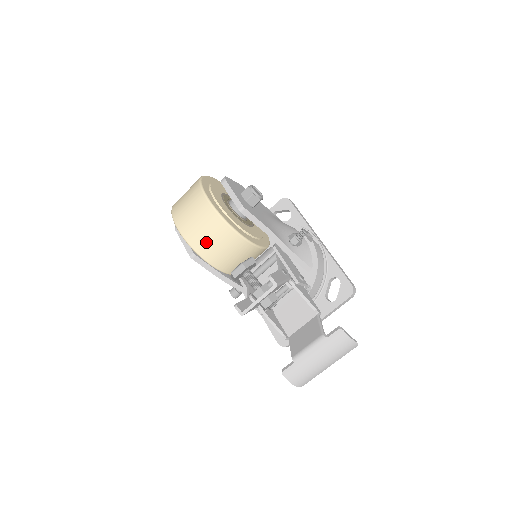
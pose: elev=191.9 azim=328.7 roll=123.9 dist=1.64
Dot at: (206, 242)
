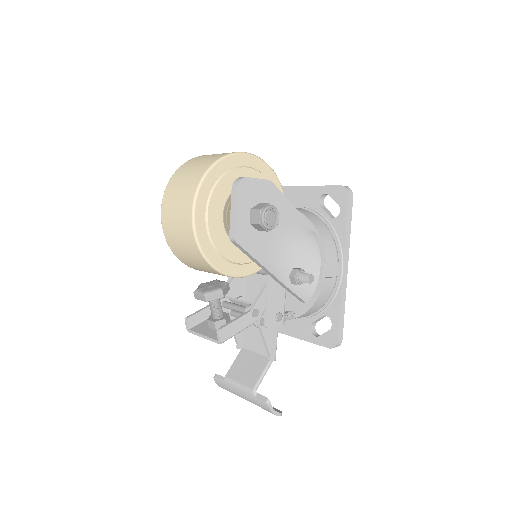
Dot at: (180, 250)
